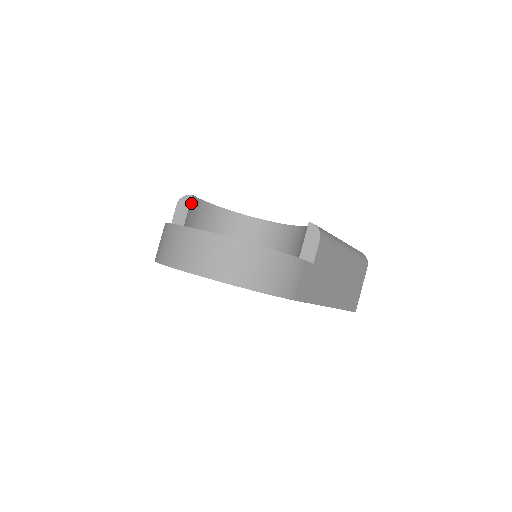
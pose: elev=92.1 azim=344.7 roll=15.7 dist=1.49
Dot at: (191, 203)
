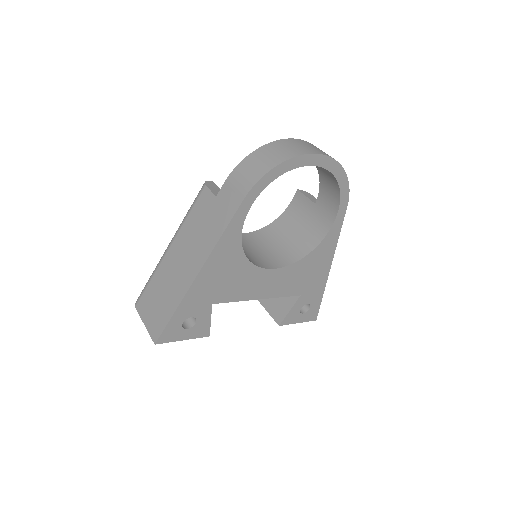
Dot at: occluded
